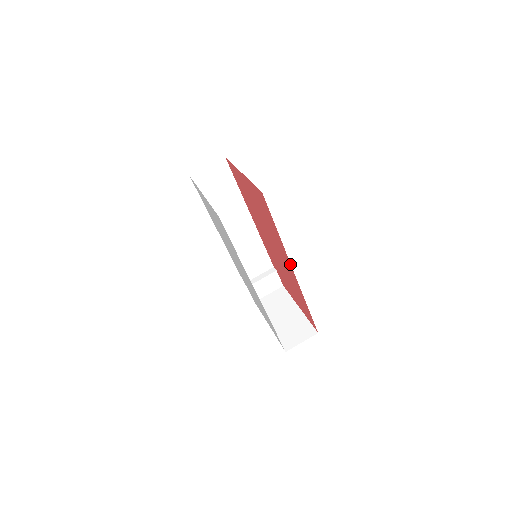
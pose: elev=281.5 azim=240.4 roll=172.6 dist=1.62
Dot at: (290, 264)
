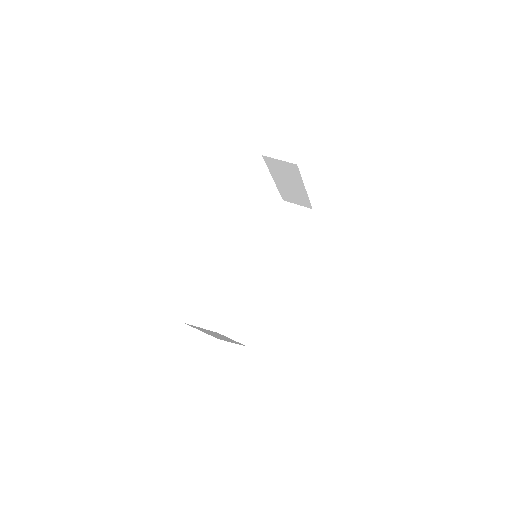
Dot at: occluded
